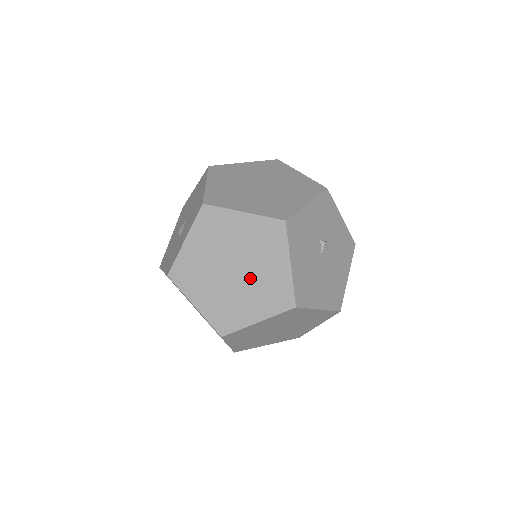
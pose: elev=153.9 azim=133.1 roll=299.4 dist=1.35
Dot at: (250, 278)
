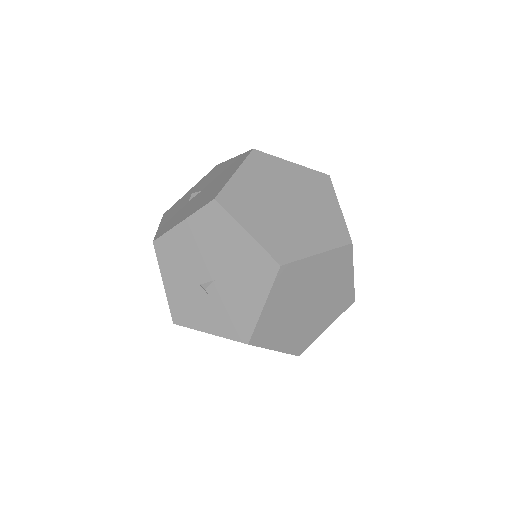
Dot at: occluded
